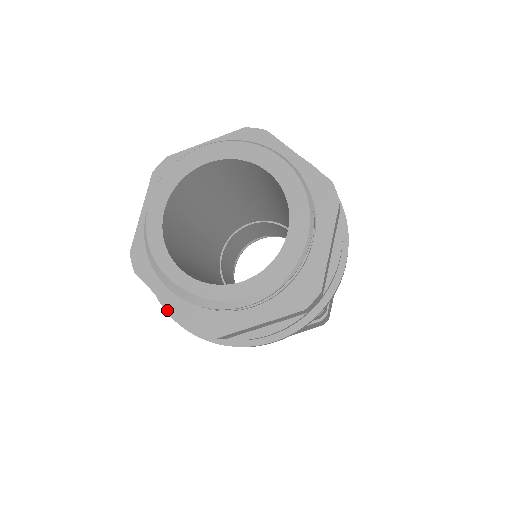
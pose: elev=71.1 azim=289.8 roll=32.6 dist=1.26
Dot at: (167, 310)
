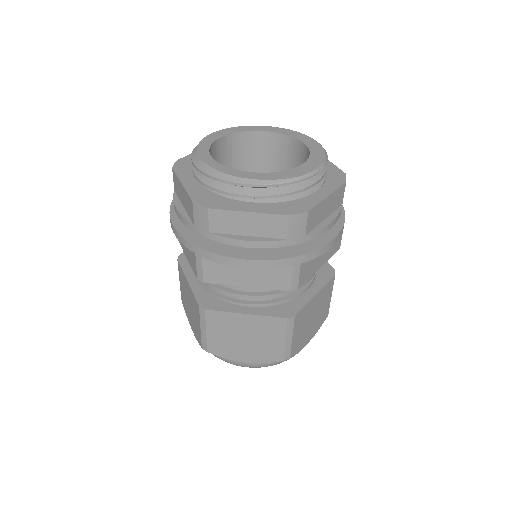
Dot at: (176, 207)
